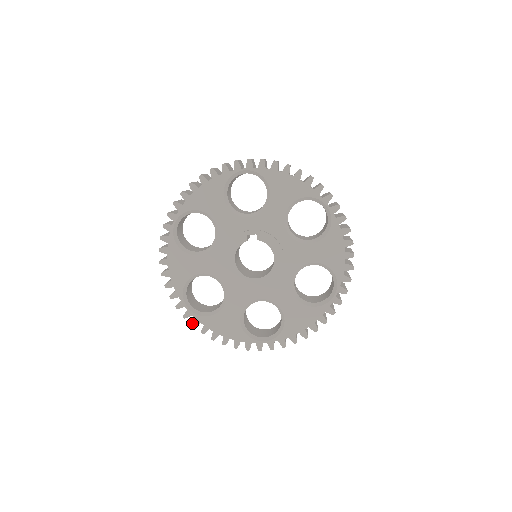
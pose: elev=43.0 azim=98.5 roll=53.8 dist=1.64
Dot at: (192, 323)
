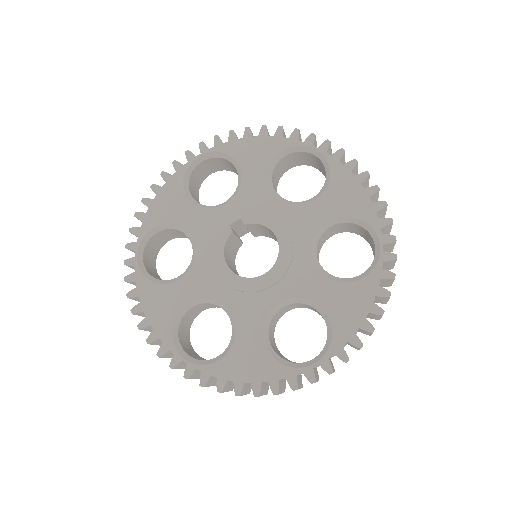
Dot at: occluded
